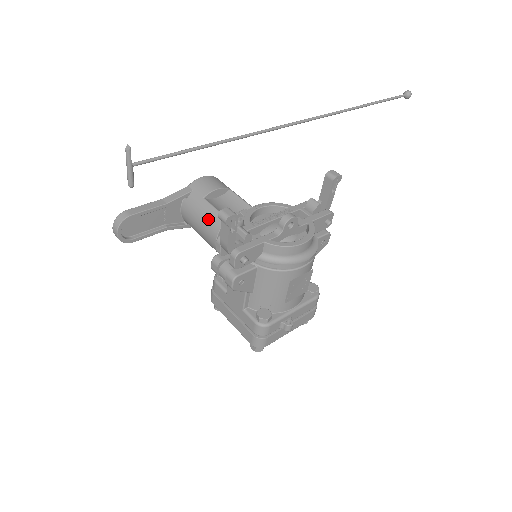
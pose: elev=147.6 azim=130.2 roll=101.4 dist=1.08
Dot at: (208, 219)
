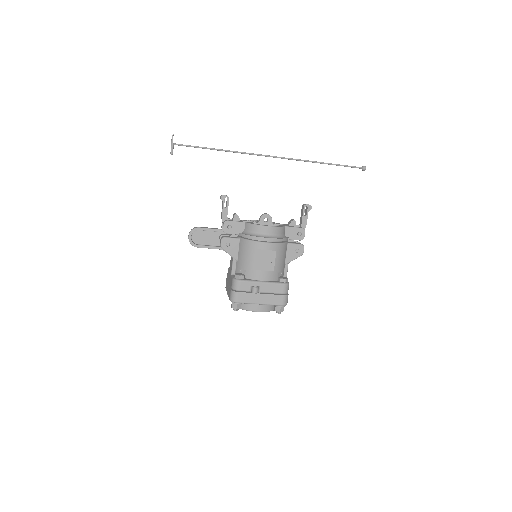
Dot at: occluded
